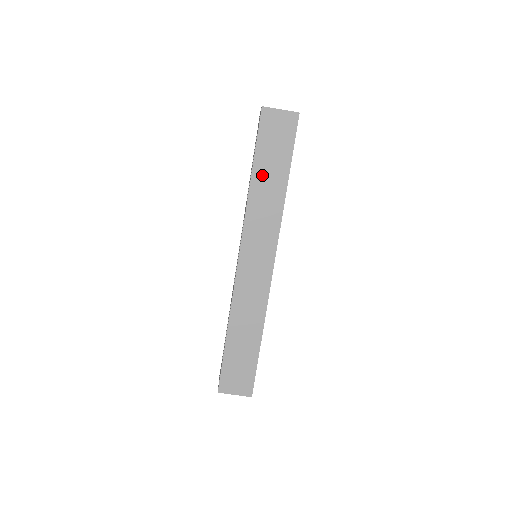
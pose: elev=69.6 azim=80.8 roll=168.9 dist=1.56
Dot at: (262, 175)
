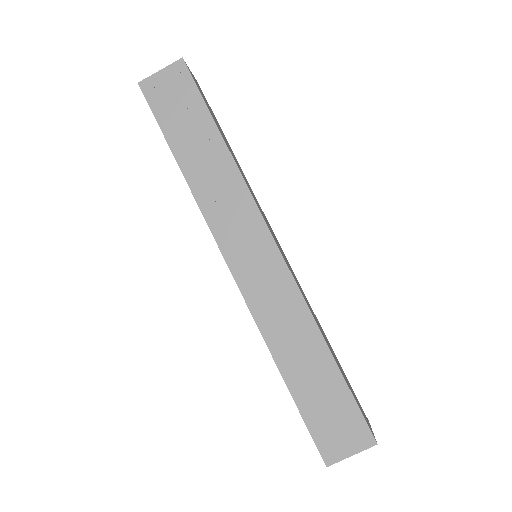
Dot at: (189, 154)
